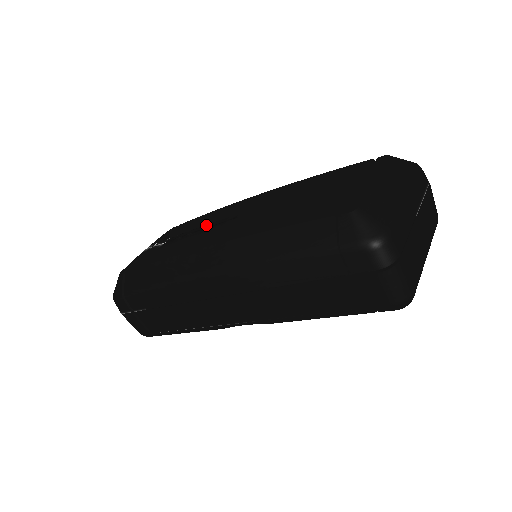
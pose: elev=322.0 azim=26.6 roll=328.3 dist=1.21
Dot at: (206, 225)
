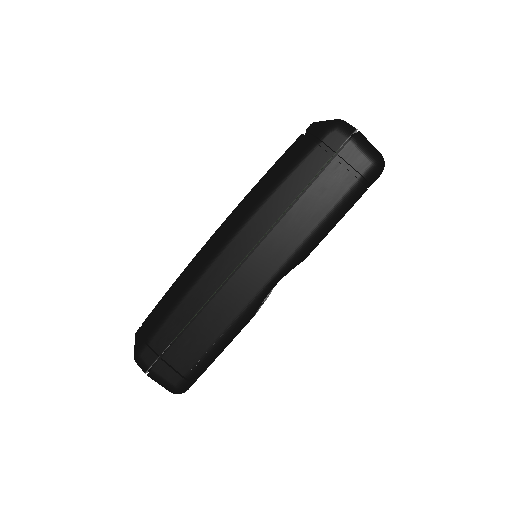
Dot at: occluded
